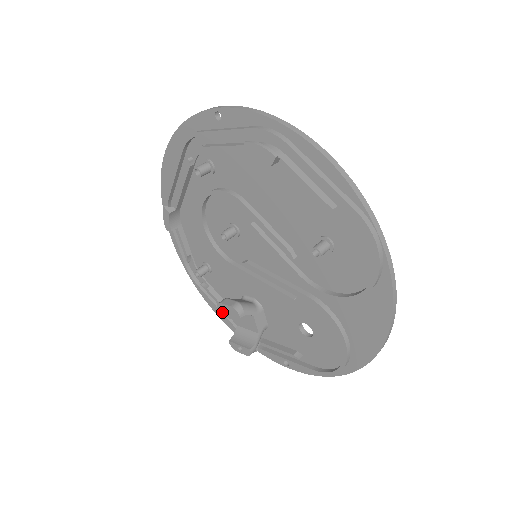
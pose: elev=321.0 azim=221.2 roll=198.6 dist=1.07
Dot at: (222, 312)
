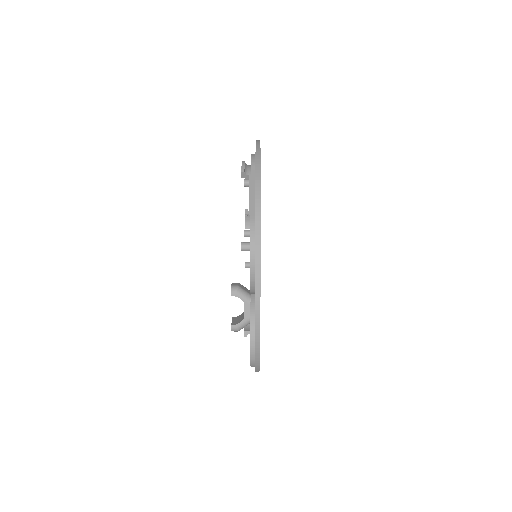
Dot at: occluded
